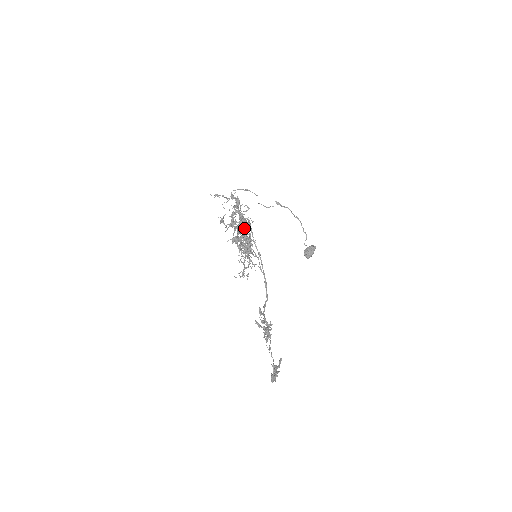
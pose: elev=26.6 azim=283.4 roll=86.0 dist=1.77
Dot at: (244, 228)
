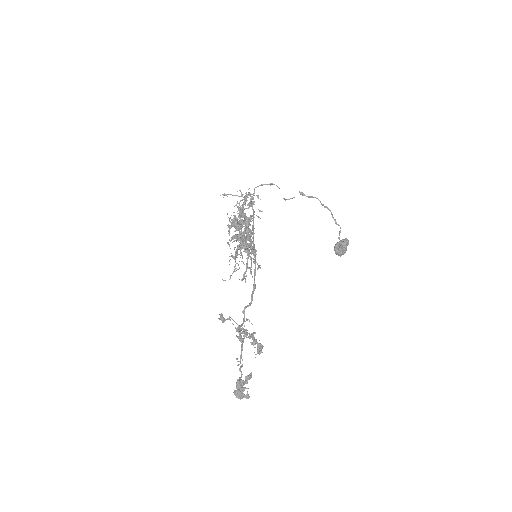
Dot at: (239, 226)
